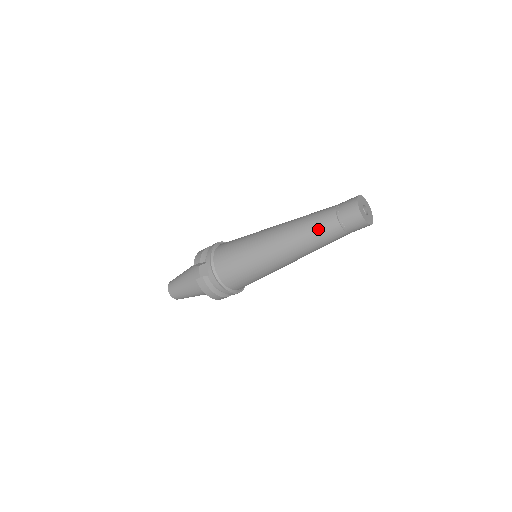
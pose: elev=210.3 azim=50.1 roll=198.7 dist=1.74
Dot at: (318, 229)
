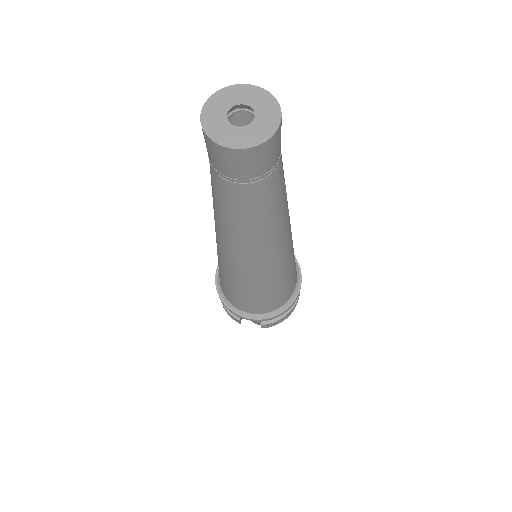
Dot at: (250, 213)
